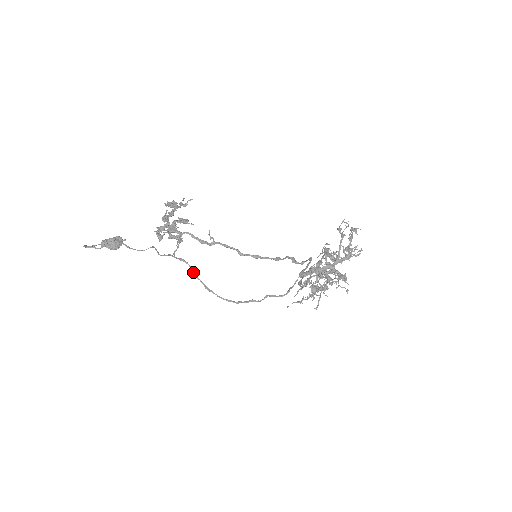
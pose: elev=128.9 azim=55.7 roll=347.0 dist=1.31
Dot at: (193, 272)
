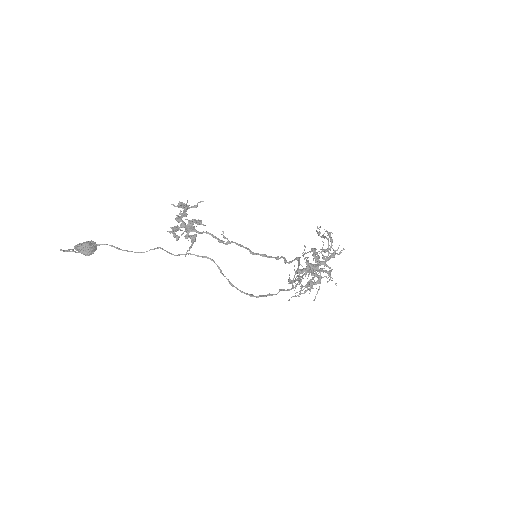
Dot at: (219, 269)
